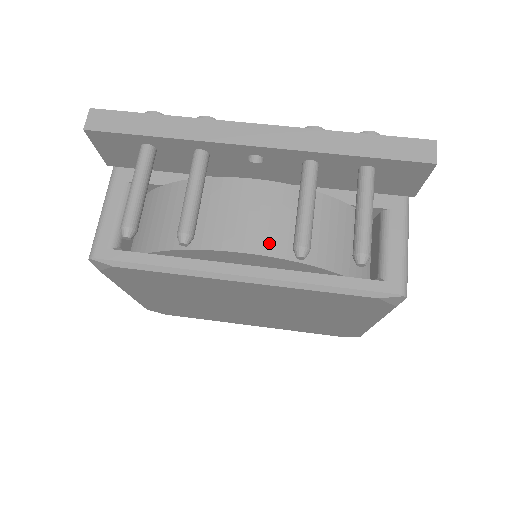
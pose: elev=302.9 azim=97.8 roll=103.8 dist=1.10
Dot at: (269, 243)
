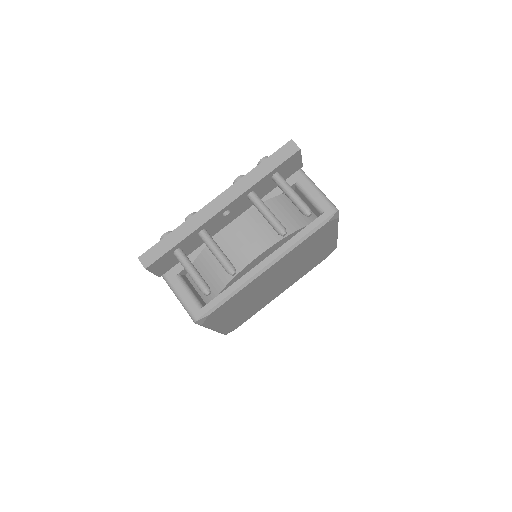
Dot at: (266, 241)
